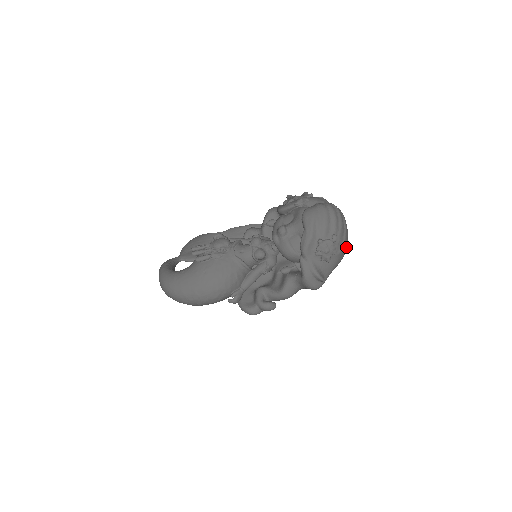
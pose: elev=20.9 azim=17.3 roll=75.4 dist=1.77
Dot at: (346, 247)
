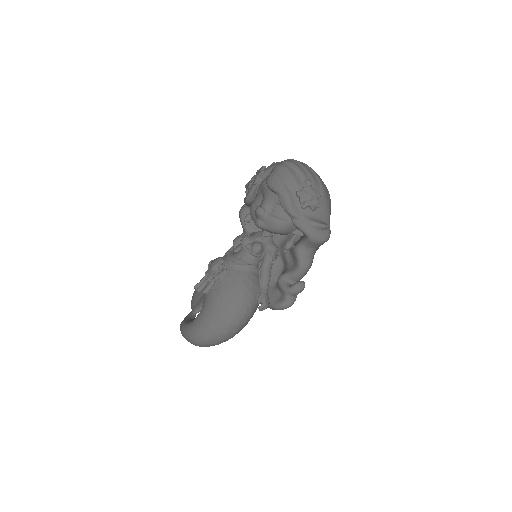
Dot at: (326, 188)
